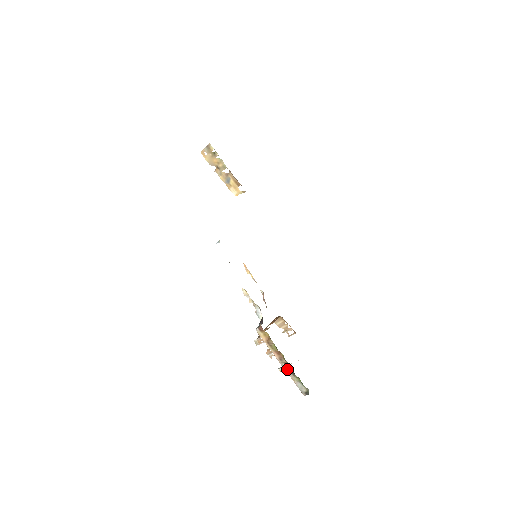
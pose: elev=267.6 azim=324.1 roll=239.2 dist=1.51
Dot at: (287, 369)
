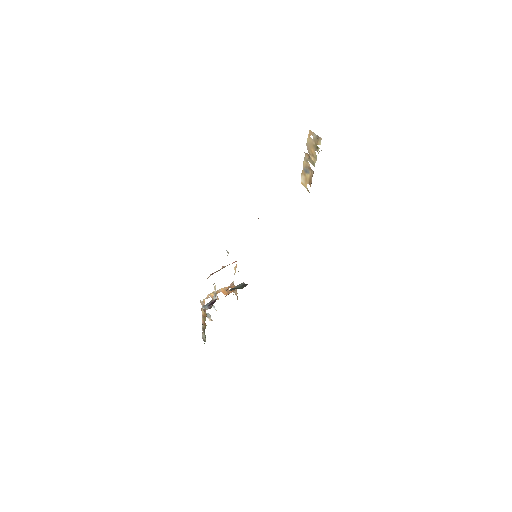
Dot at: (203, 329)
